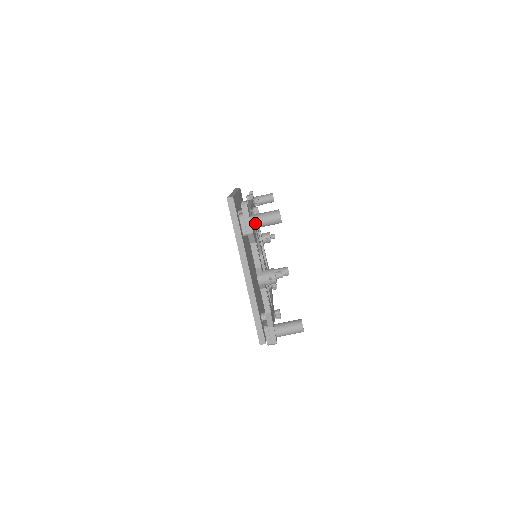
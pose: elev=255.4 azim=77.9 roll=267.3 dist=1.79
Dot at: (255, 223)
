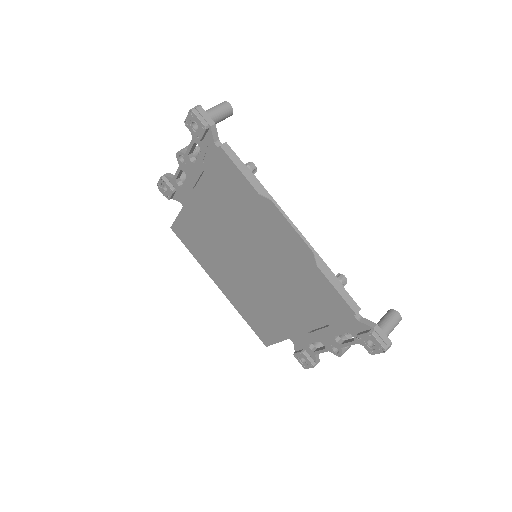
Dot at: occluded
